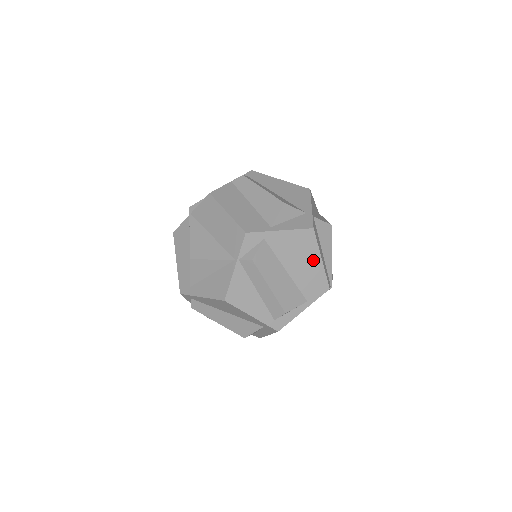
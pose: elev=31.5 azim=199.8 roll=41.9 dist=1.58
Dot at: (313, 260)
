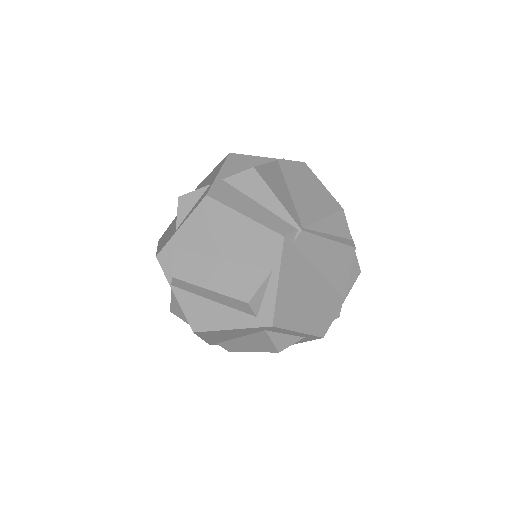
Dot at: (236, 224)
